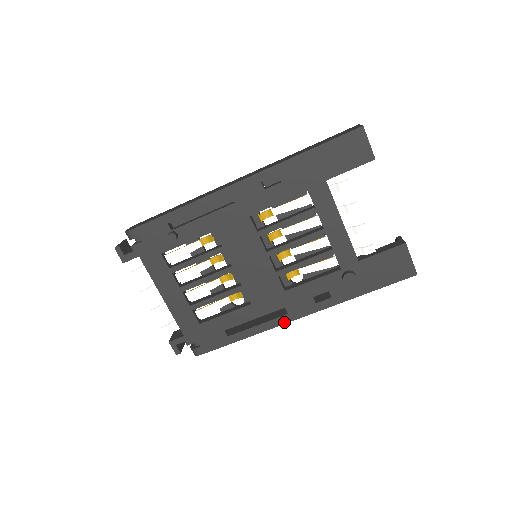
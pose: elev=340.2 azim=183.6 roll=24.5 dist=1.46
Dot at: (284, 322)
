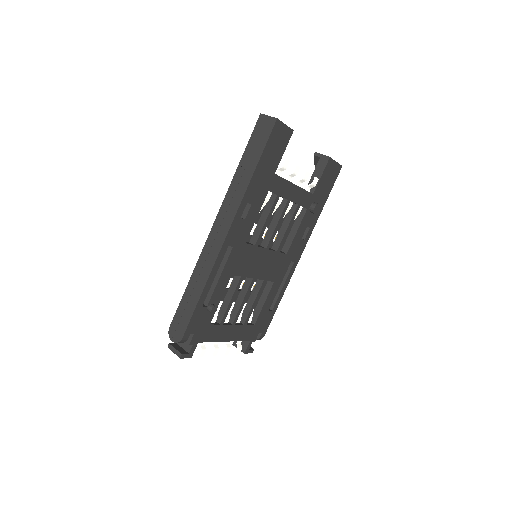
Dot at: occluded
